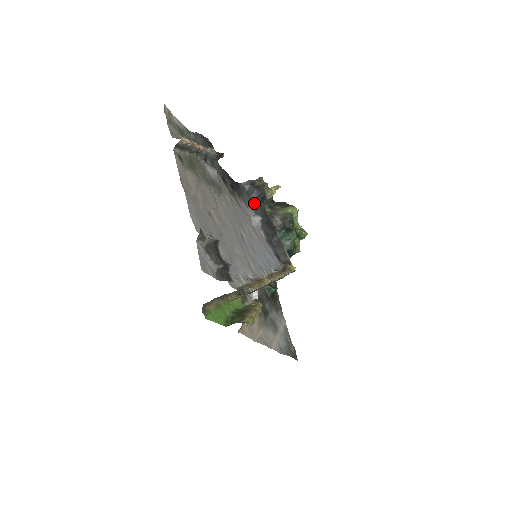
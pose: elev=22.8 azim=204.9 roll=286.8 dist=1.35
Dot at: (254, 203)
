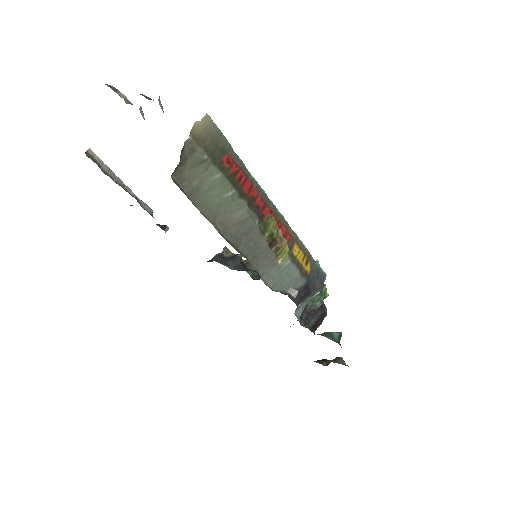
Dot at: (235, 268)
